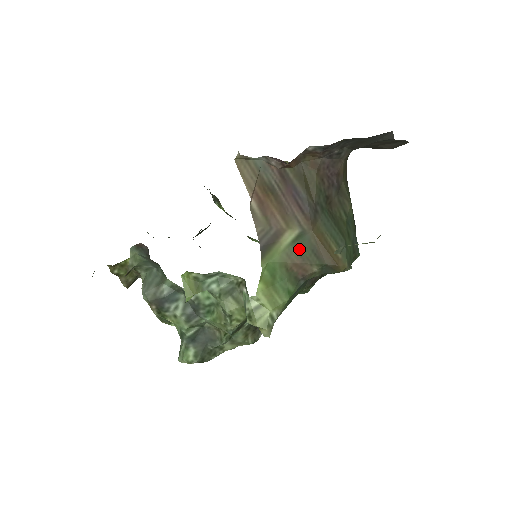
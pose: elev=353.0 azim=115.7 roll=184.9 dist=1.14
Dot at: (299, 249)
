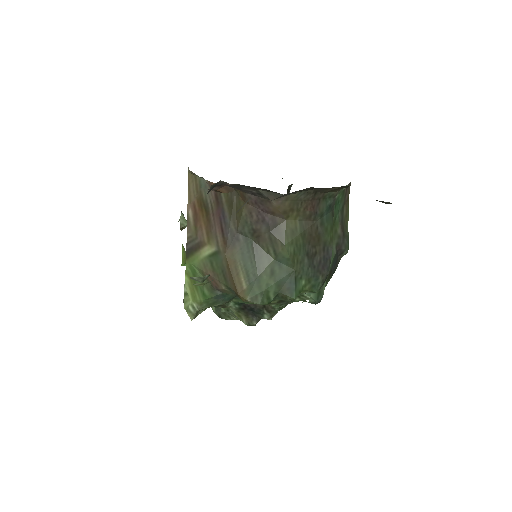
Dot at: (213, 264)
